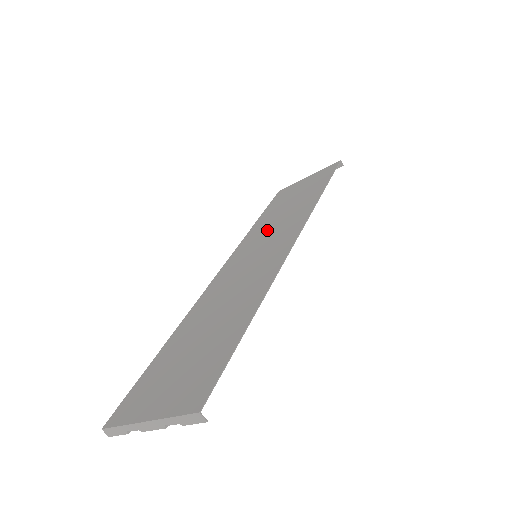
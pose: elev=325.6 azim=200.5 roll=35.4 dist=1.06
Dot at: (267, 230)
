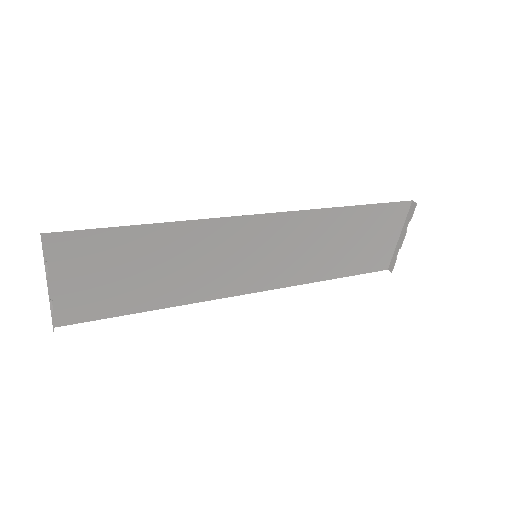
Dot at: (301, 257)
